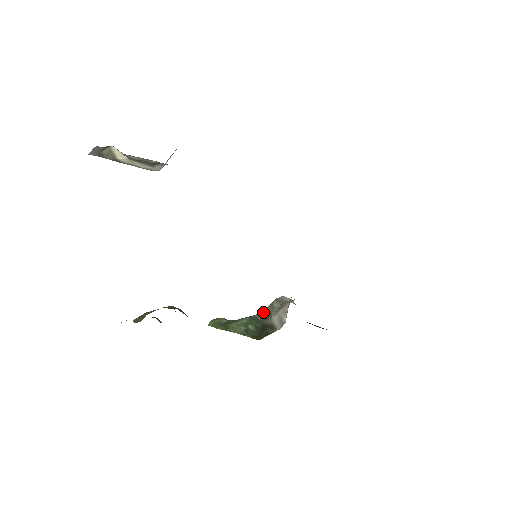
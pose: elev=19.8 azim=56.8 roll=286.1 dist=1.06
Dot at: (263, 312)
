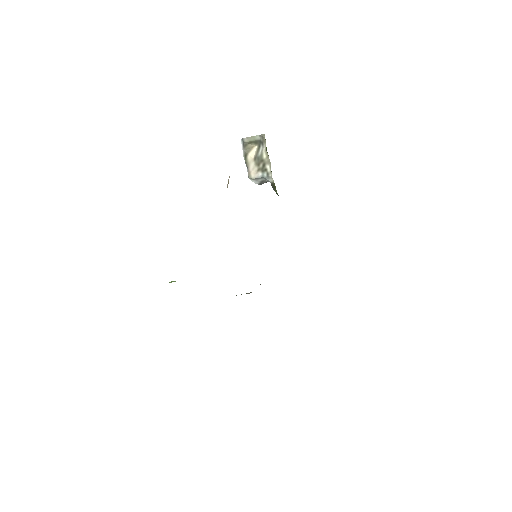
Dot at: occluded
